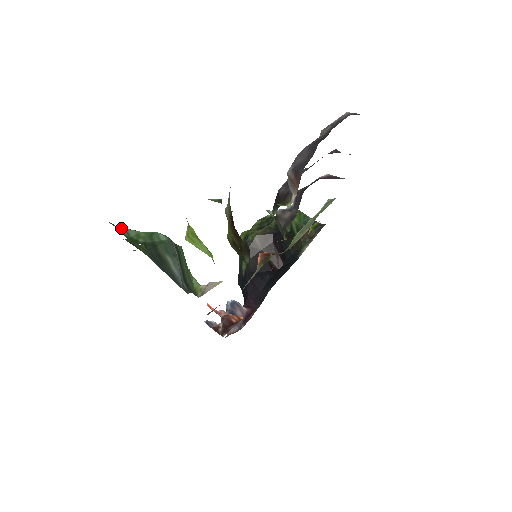
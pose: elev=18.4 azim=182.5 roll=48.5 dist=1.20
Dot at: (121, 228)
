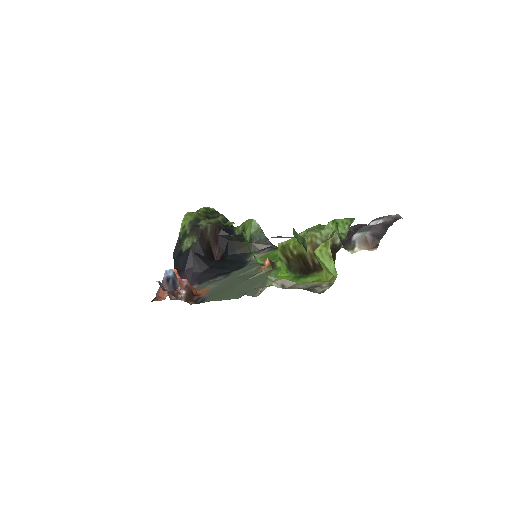
Dot at: occluded
